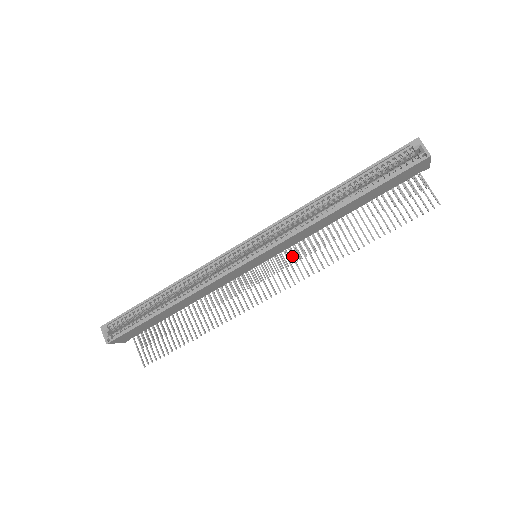
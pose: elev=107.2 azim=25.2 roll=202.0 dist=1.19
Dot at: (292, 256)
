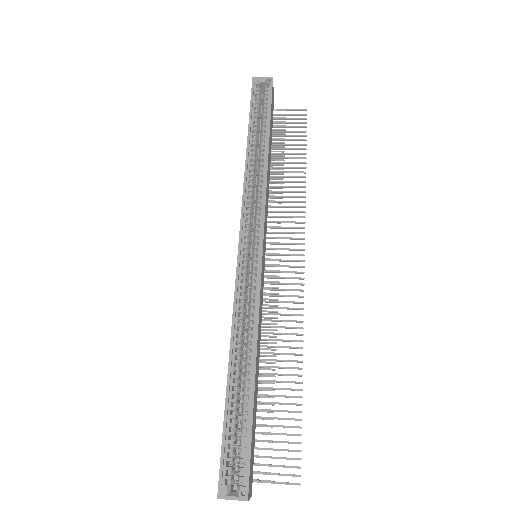
Dot at: (275, 233)
